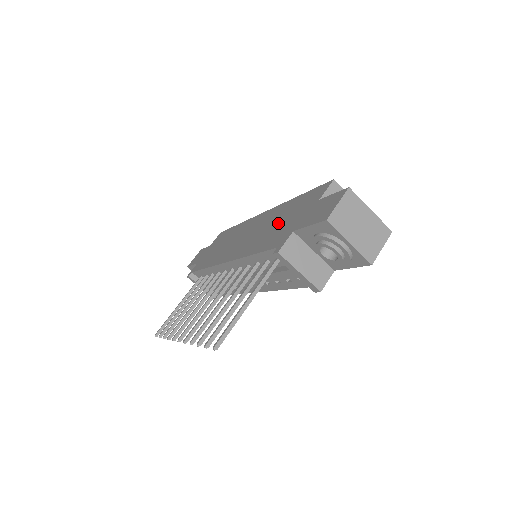
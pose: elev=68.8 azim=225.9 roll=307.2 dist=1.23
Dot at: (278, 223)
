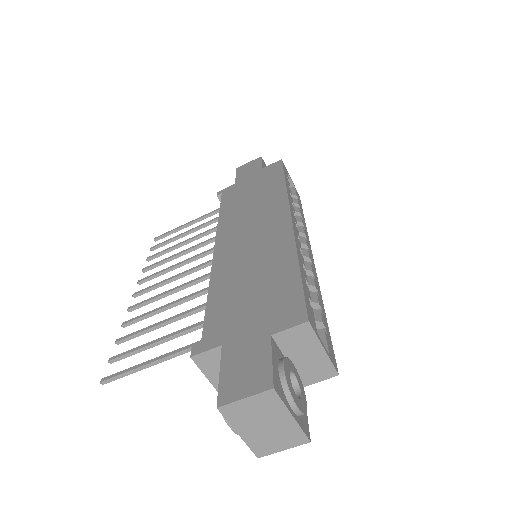
Dot at: (252, 285)
